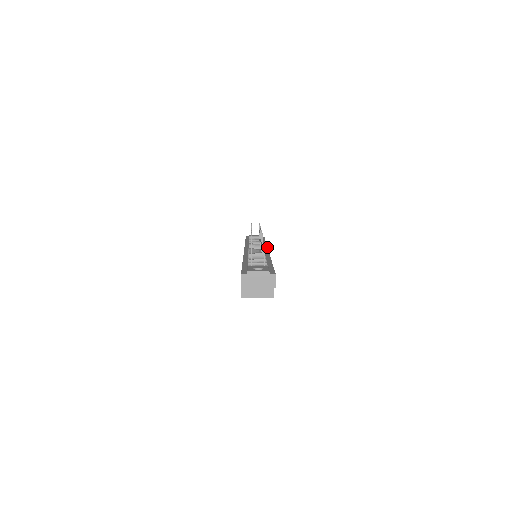
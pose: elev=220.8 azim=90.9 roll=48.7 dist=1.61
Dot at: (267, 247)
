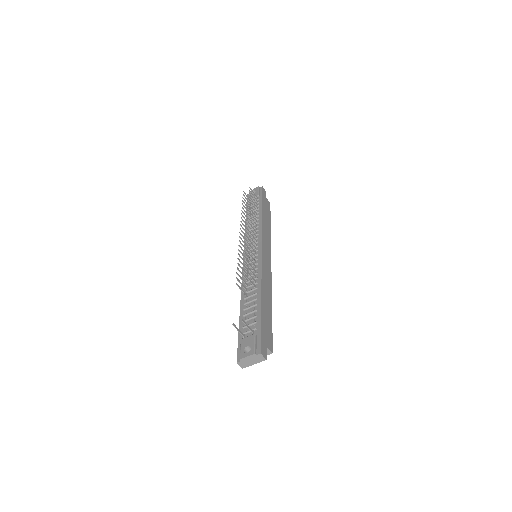
Dot at: (261, 241)
